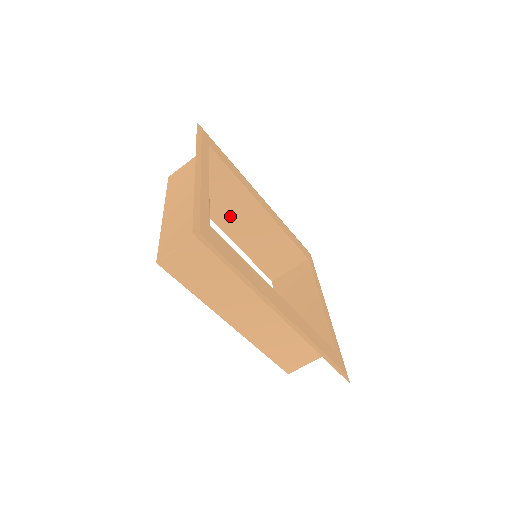
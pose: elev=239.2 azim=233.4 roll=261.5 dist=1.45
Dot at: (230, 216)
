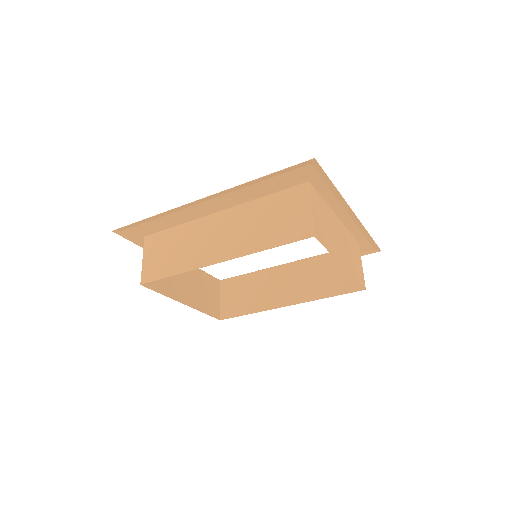
Dot at: (275, 293)
